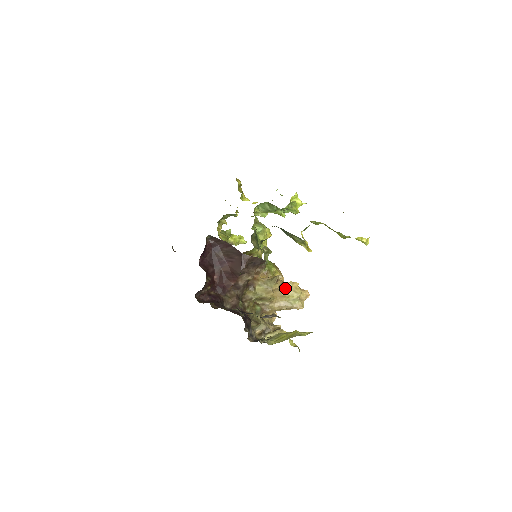
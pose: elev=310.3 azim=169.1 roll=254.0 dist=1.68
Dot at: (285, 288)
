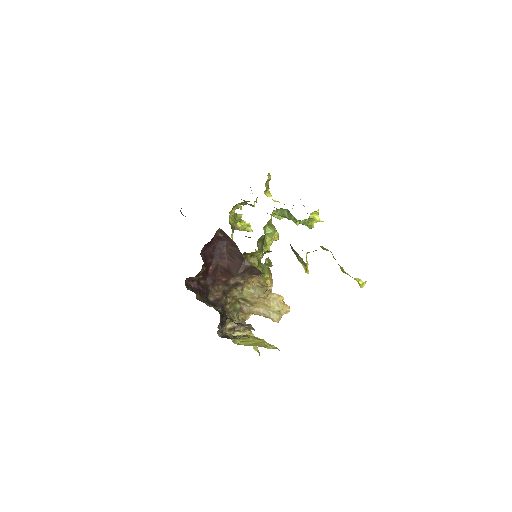
Dot at: (270, 298)
